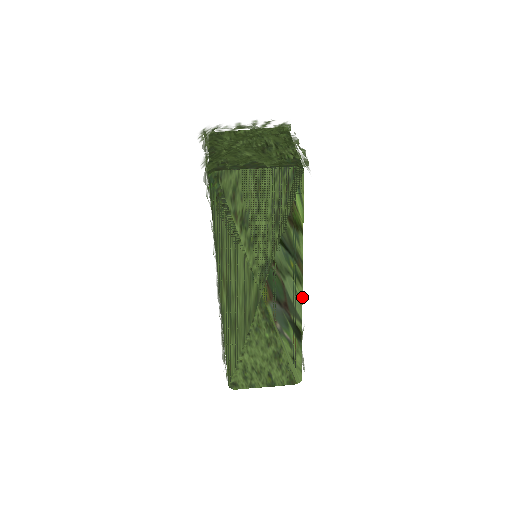
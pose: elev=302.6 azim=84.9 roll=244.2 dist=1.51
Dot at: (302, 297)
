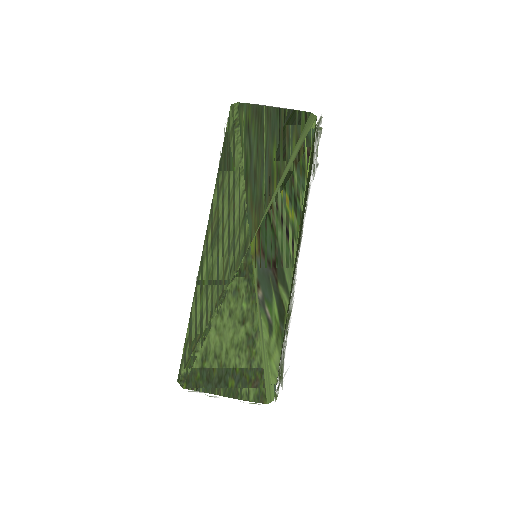
Dot at: occluded
